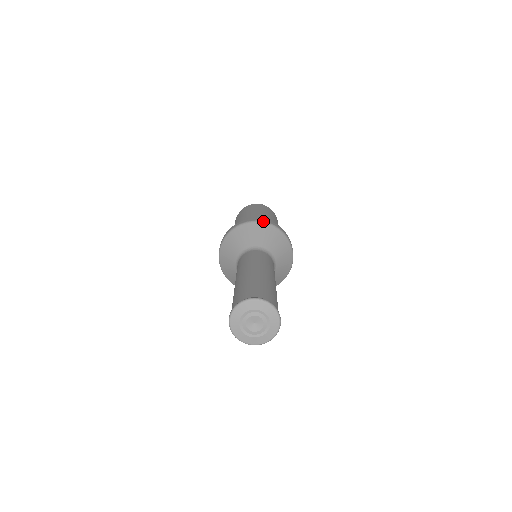
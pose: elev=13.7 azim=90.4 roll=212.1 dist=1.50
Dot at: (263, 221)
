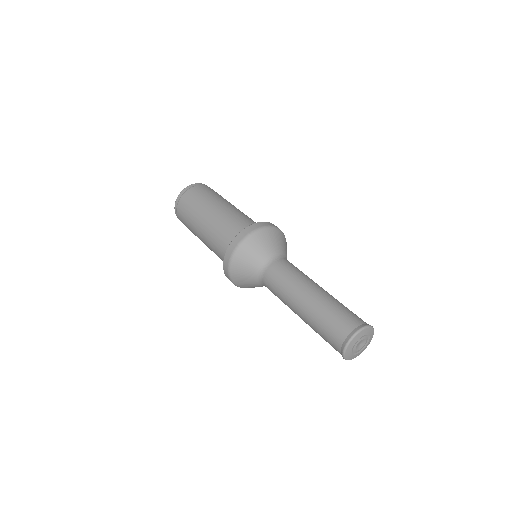
Dot at: (275, 226)
